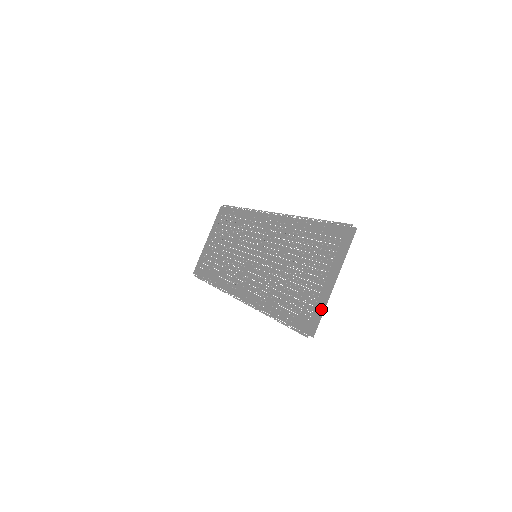
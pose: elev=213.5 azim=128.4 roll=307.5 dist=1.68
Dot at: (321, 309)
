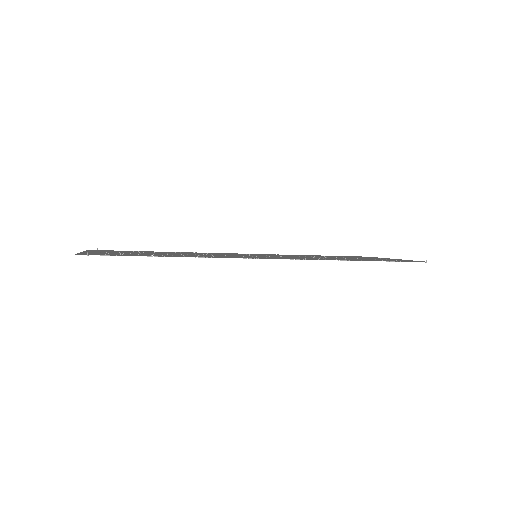
Dot at: (411, 260)
